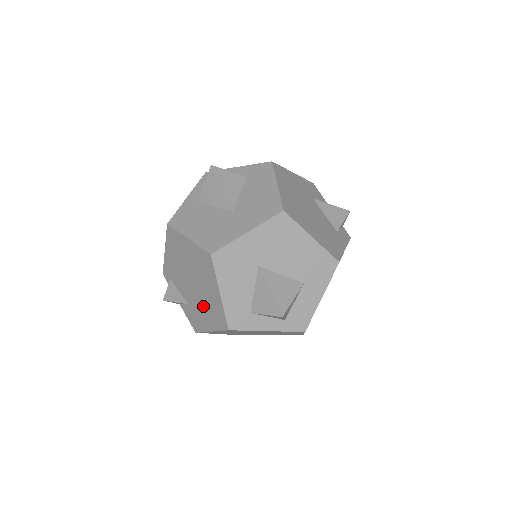
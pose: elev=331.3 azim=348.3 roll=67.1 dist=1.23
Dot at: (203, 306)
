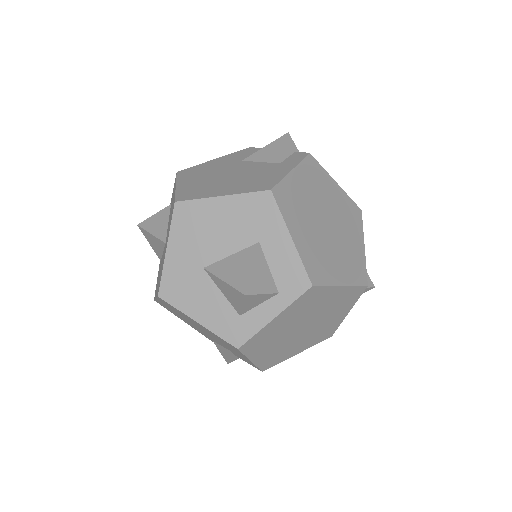
Dot at: occluded
